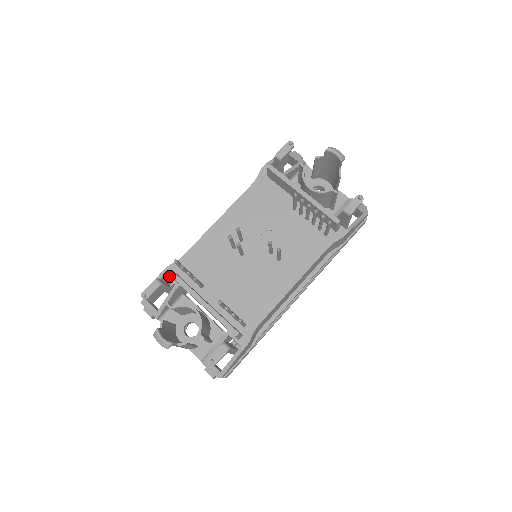
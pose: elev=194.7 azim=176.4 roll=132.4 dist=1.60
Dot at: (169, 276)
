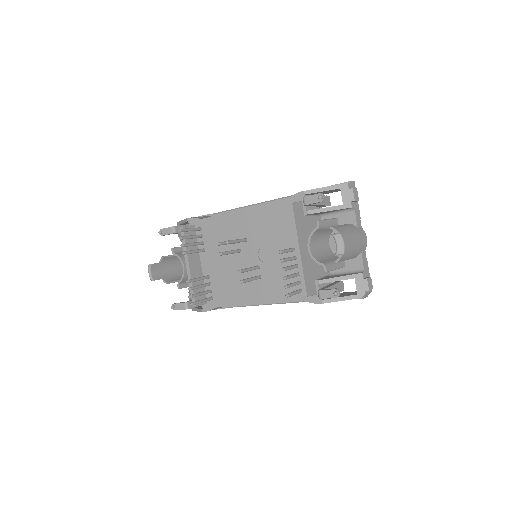
Dot at: occluded
